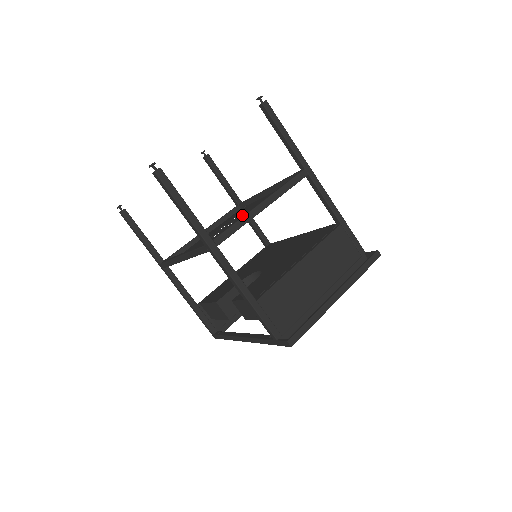
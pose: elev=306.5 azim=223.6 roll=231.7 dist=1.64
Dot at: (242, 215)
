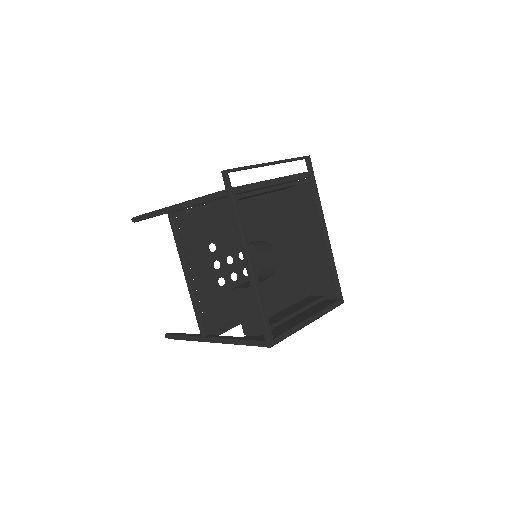
Dot at: (235, 251)
